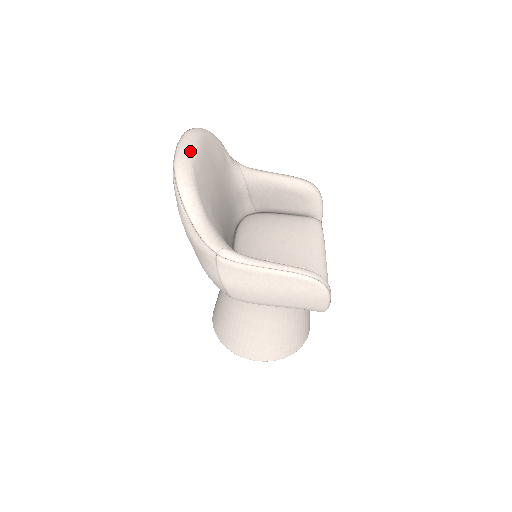
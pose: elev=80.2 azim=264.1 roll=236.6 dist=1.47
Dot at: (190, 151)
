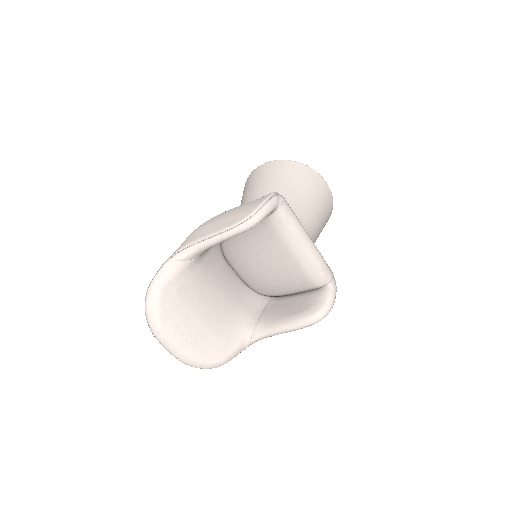
Dot at: (178, 353)
